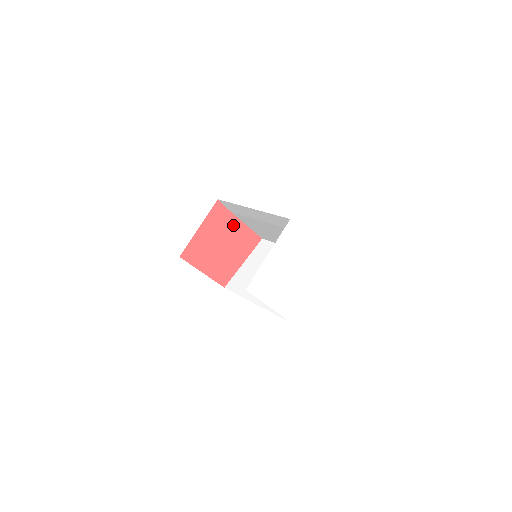
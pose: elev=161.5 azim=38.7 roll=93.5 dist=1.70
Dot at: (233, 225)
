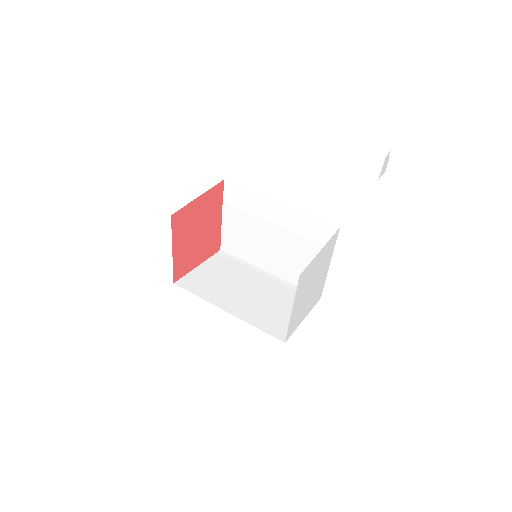
Dot at: (216, 217)
